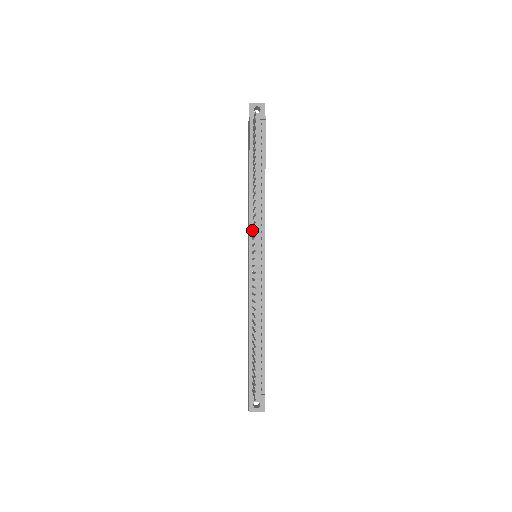
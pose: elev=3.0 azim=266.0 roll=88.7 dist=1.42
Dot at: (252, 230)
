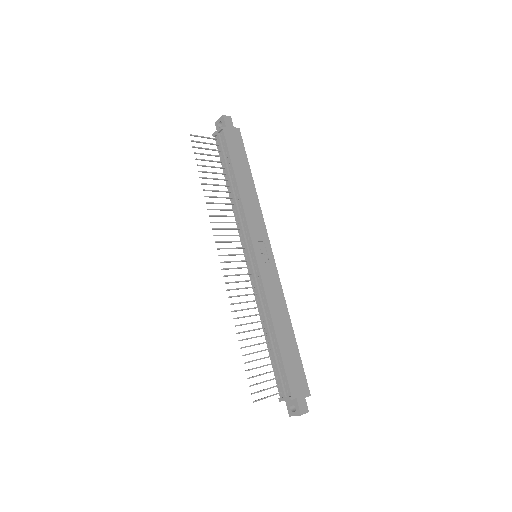
Dot at: (241, 234)
